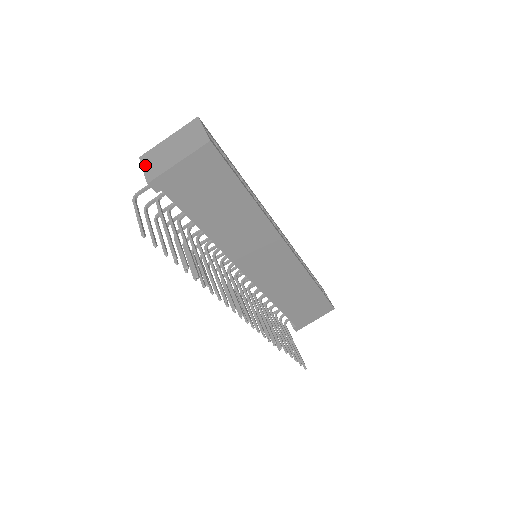
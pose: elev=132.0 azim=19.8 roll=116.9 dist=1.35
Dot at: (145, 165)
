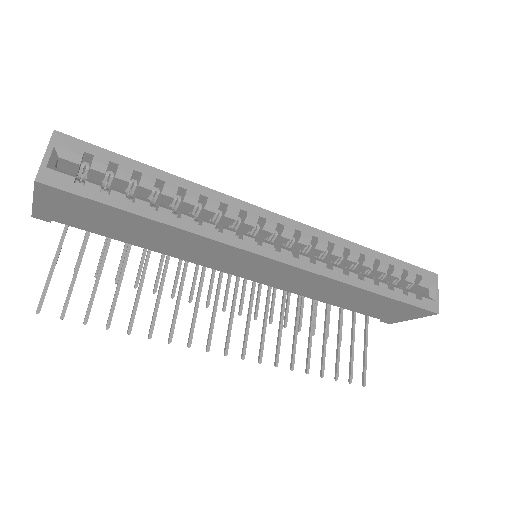
Dot at: occluded
